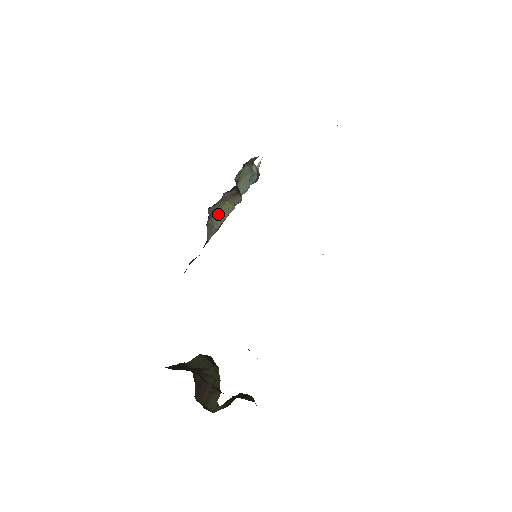
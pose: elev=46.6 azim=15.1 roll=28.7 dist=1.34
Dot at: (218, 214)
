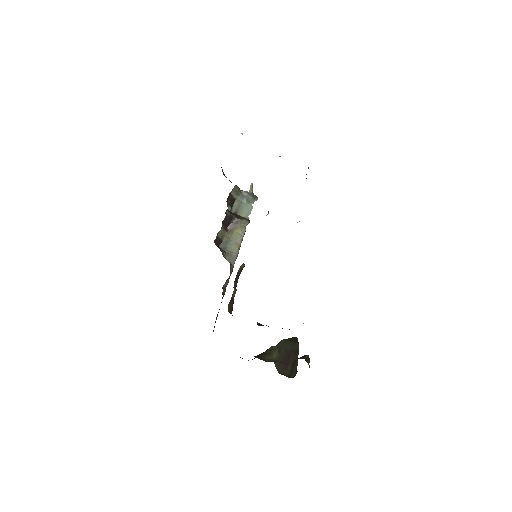
Dot at: (231, 243)
